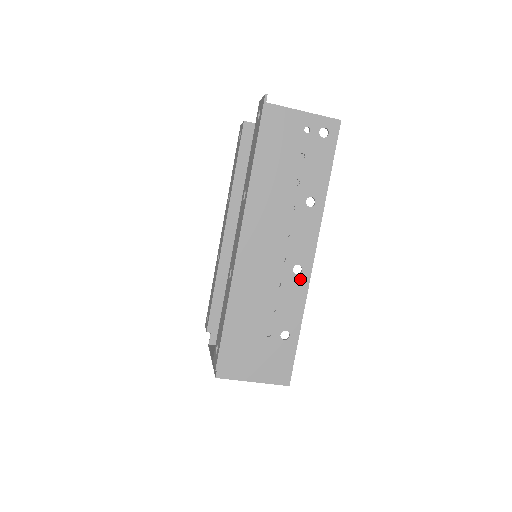
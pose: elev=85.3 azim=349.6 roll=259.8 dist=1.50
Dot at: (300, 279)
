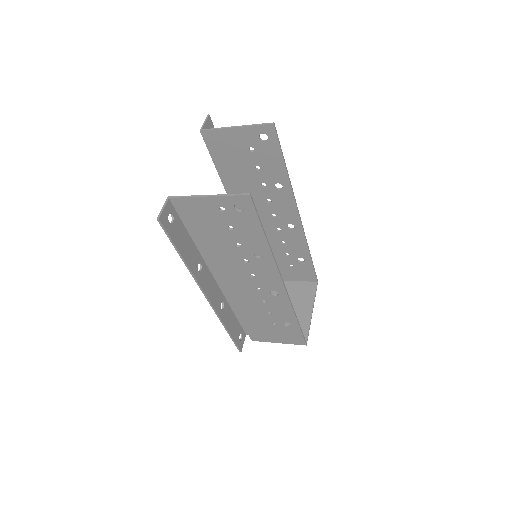
Dot at: (280, 298)
